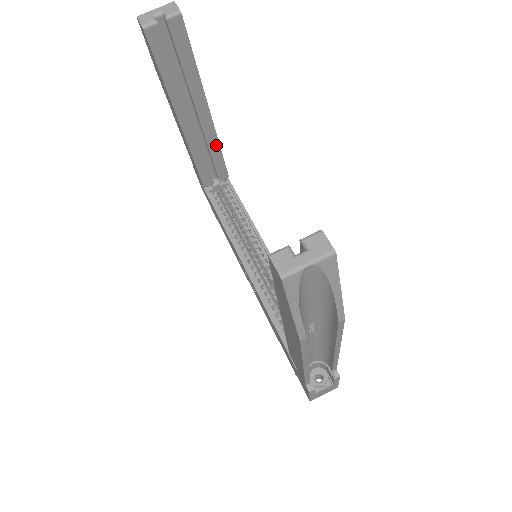
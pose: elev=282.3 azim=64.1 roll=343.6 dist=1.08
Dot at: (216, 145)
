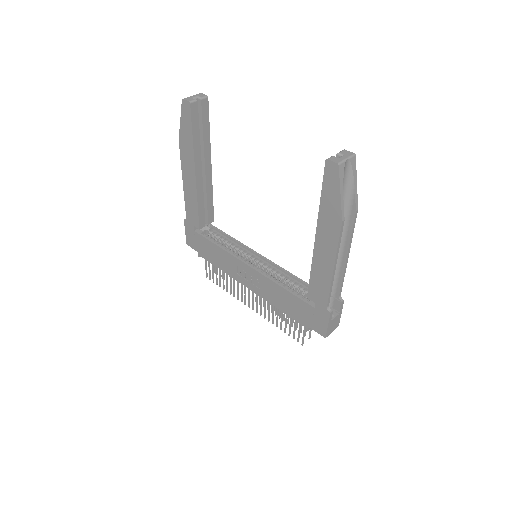
Dot at: (211, 192)
